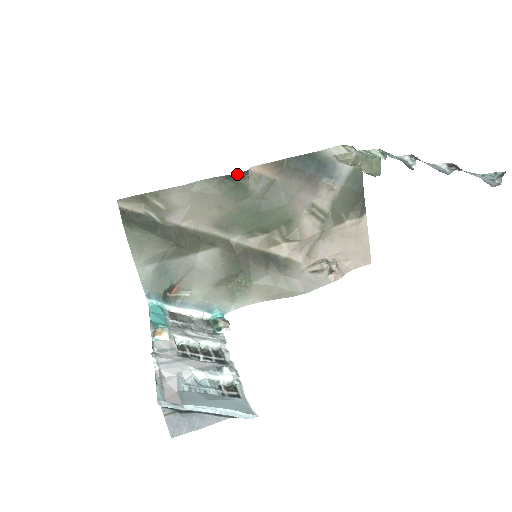
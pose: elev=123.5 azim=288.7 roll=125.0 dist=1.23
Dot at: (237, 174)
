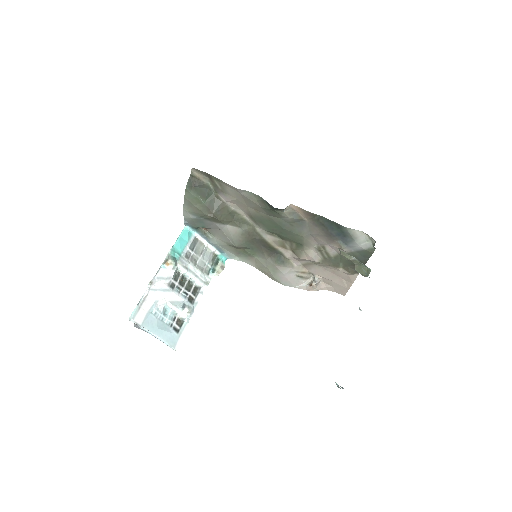
Dot at: occluded
